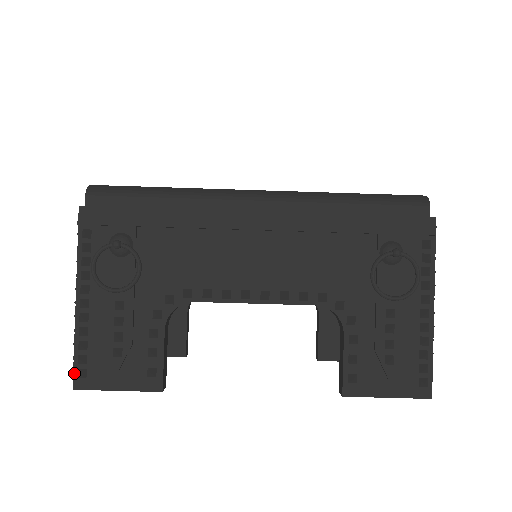
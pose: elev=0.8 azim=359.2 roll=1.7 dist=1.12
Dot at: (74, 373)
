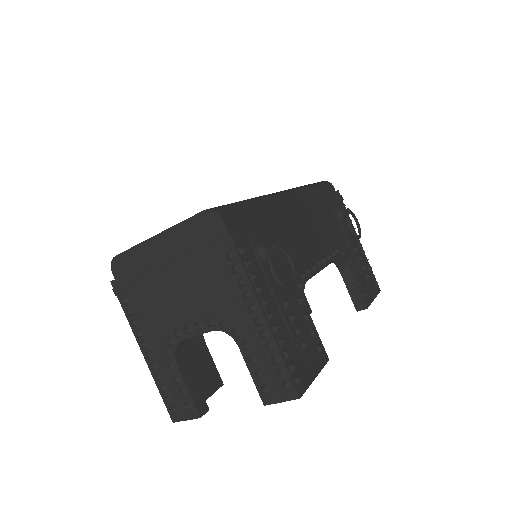
Dot at: (294, 383)
